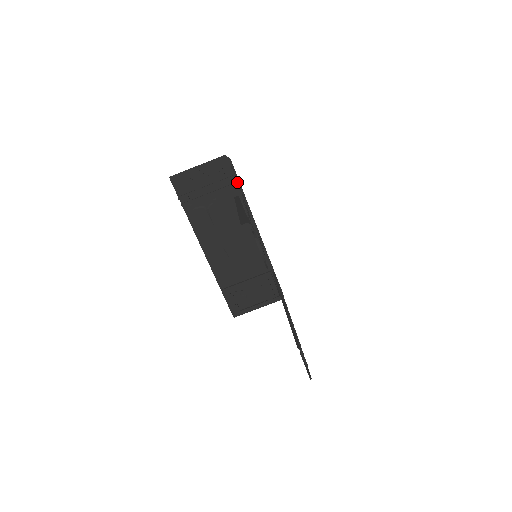
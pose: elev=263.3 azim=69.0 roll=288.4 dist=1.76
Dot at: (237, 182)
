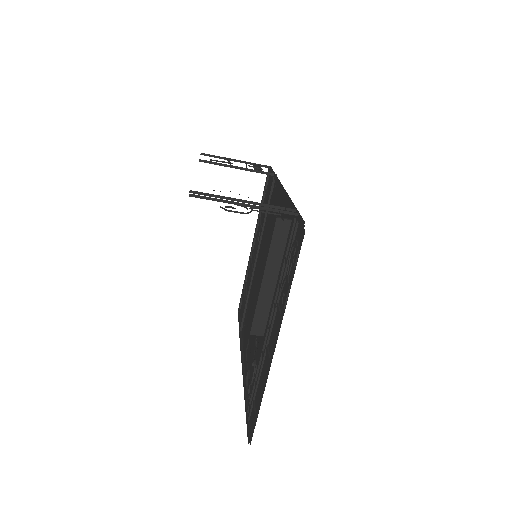
Dot at: (279, 313)
